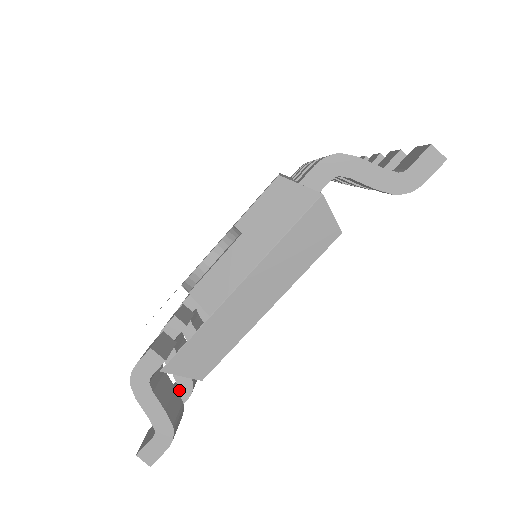
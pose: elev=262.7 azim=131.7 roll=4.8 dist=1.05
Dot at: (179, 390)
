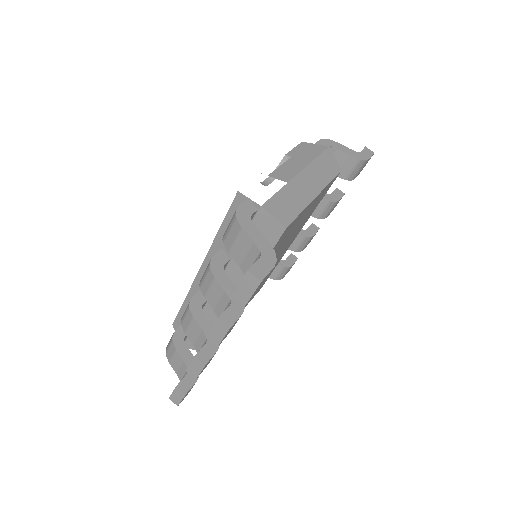
Dot at: (233, 306)
